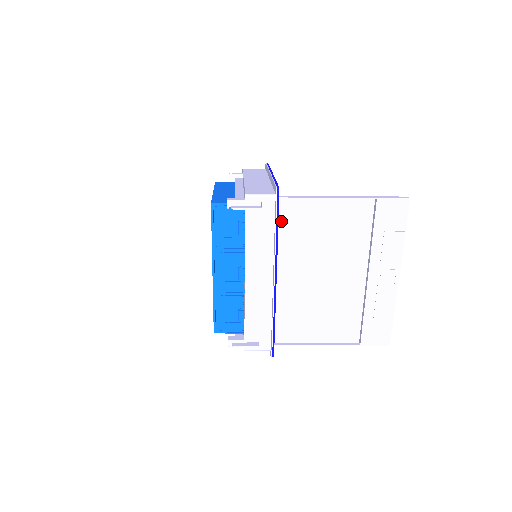
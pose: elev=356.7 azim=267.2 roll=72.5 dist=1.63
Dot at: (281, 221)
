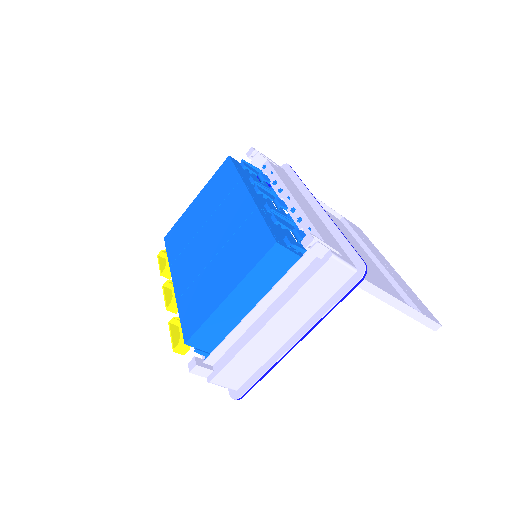
Dot at: occluded
